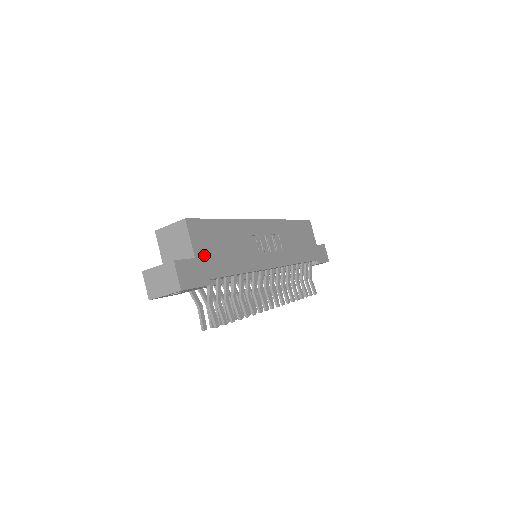
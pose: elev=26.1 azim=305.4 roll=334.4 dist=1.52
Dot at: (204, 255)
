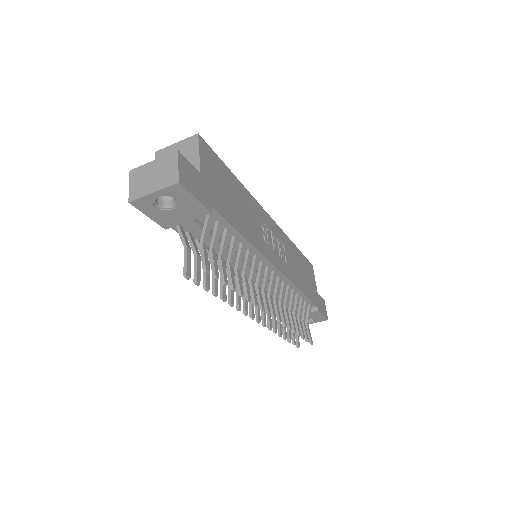
Dot at: (210, 181)
